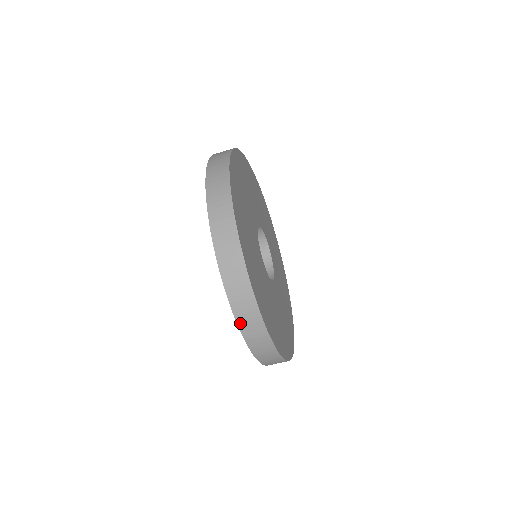
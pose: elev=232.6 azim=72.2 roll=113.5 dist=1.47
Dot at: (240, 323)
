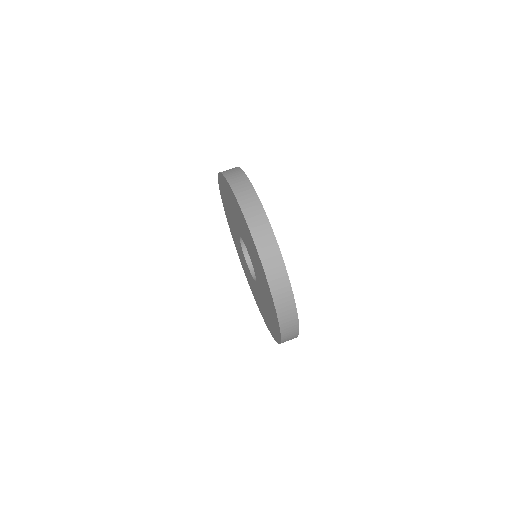
Dot at: occluded
